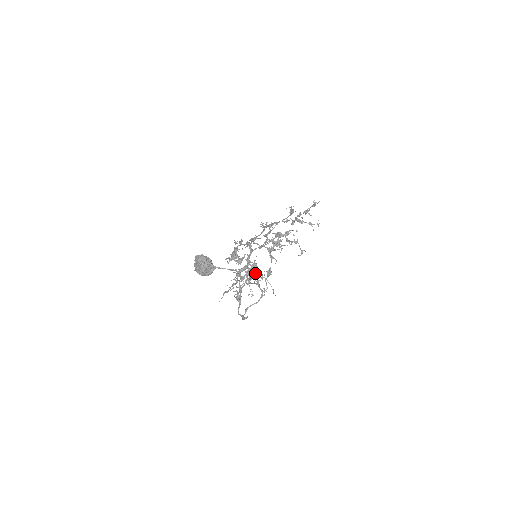
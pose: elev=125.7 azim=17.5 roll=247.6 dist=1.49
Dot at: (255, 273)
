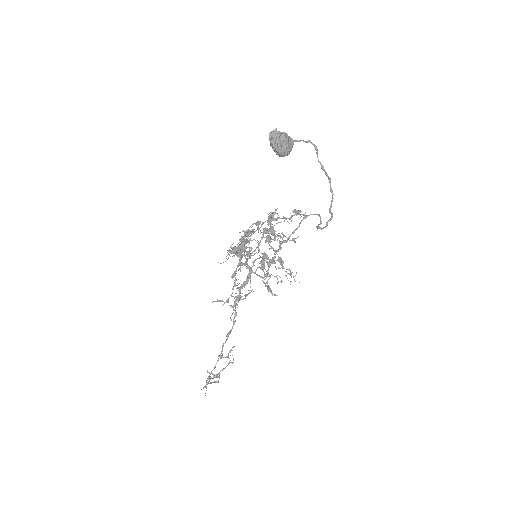
Dot at: occluded
